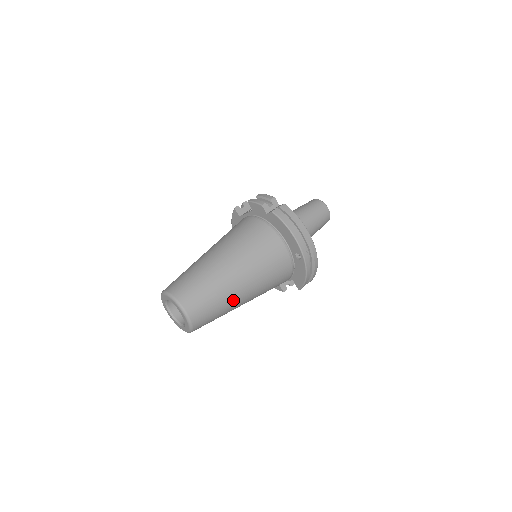
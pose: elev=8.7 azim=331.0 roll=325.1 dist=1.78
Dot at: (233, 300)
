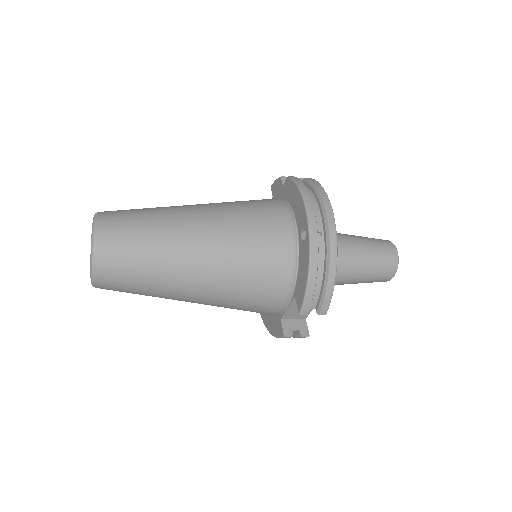
Dot at: (175, 253)
